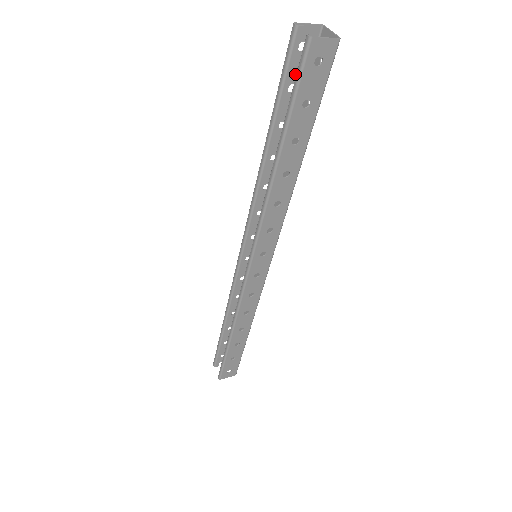
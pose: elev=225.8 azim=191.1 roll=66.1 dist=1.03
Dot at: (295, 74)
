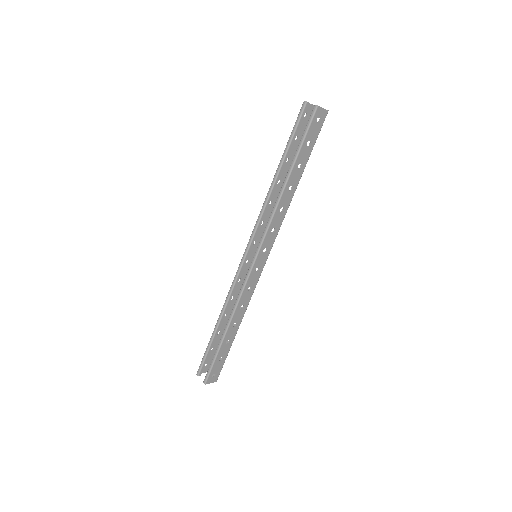
Dot at: (299, 130)
